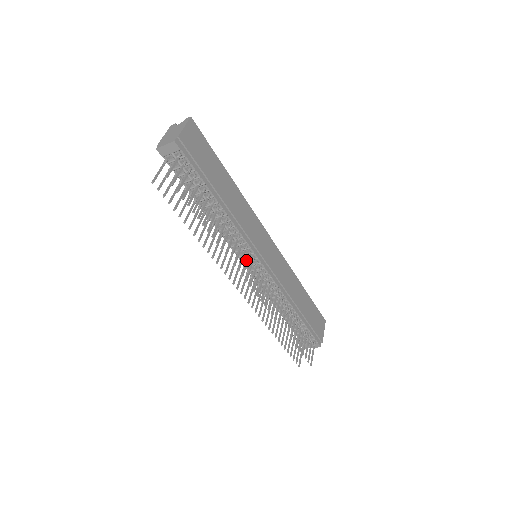
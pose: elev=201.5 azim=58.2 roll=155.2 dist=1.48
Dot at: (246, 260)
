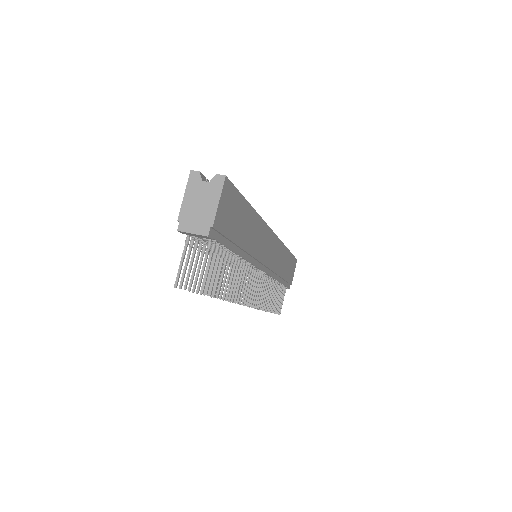
Dot at: (251, 282)
